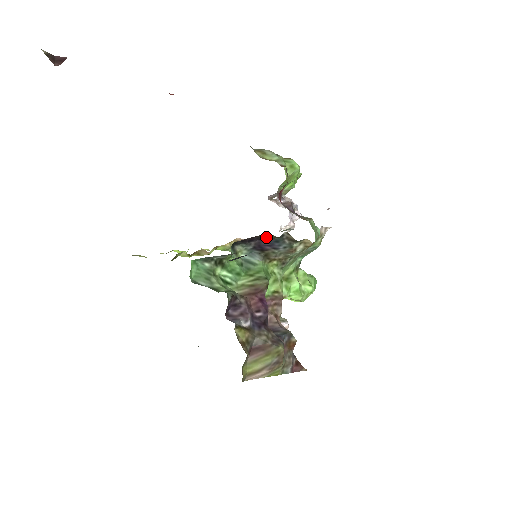
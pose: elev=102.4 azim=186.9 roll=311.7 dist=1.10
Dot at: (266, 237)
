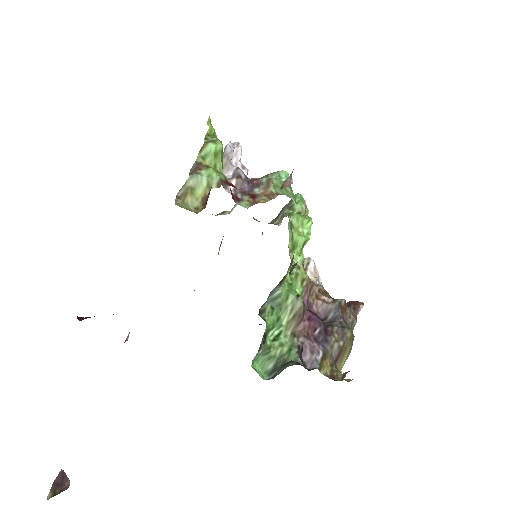
Dot at: occluded
